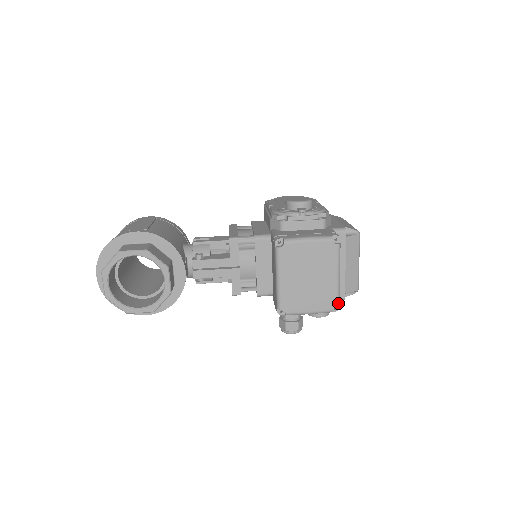
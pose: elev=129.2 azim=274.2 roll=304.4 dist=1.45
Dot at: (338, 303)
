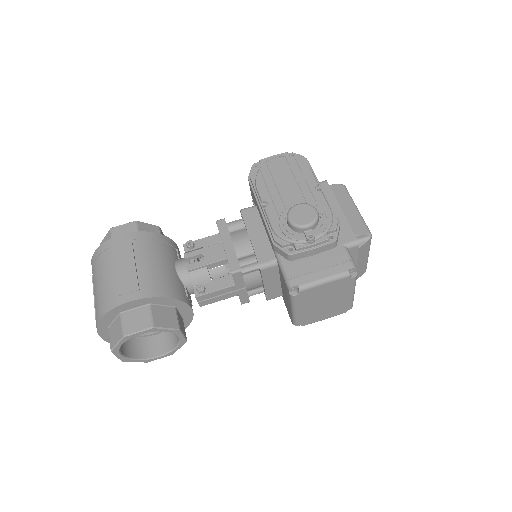
Dot at: occluded
